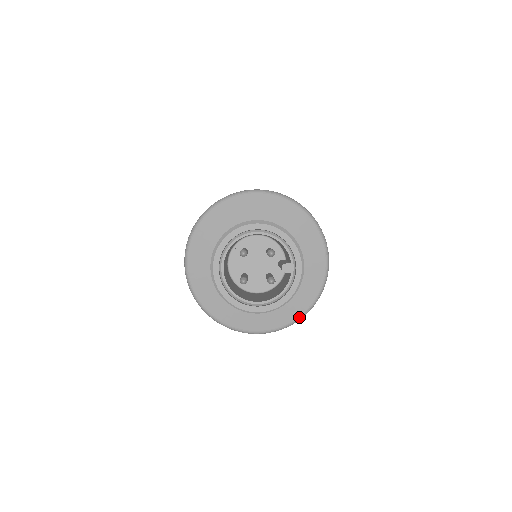
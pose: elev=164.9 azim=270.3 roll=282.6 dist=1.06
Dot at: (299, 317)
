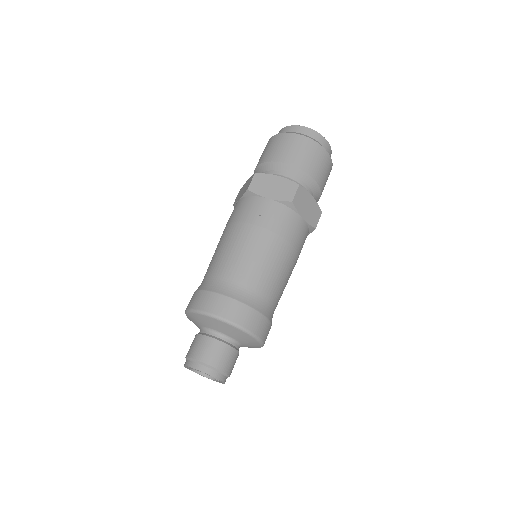
Dot at: occluded
